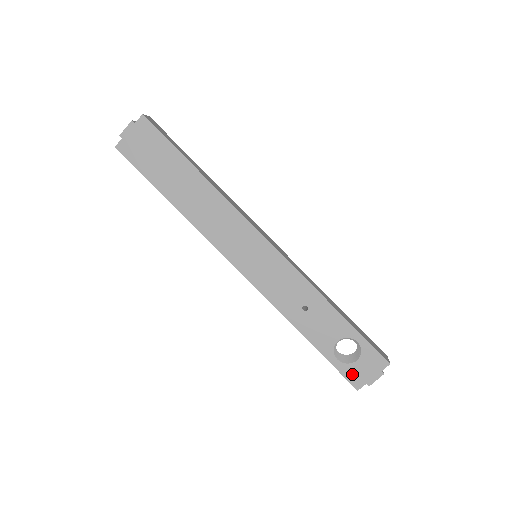
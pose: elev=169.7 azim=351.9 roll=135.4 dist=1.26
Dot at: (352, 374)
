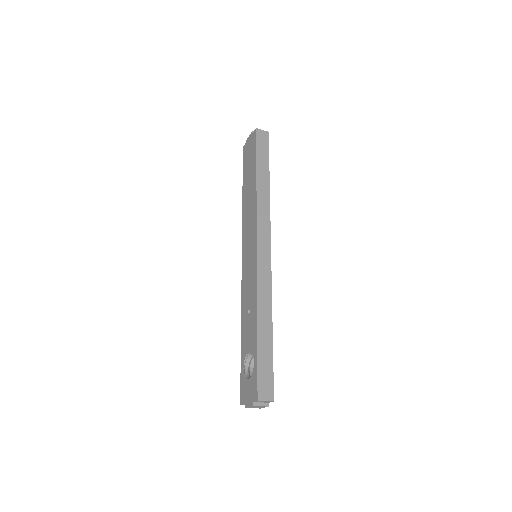
Dot at: (243, 388)
